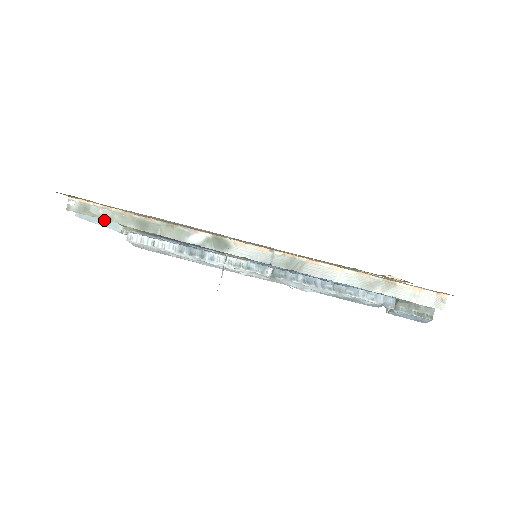
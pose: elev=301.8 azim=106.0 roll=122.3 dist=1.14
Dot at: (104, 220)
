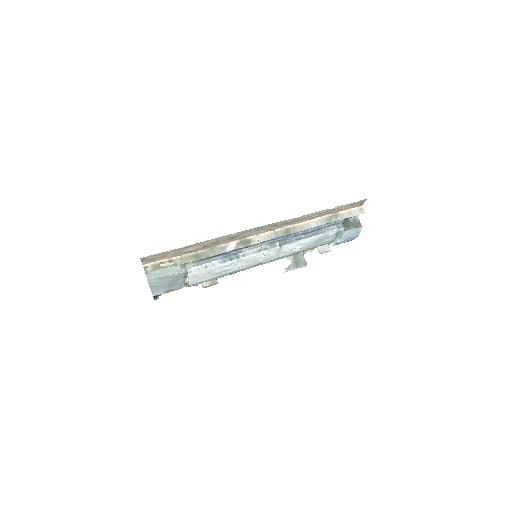
Dot at: (167, 272)
